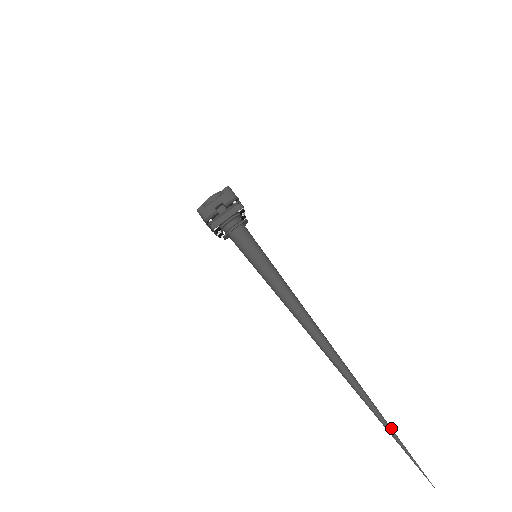
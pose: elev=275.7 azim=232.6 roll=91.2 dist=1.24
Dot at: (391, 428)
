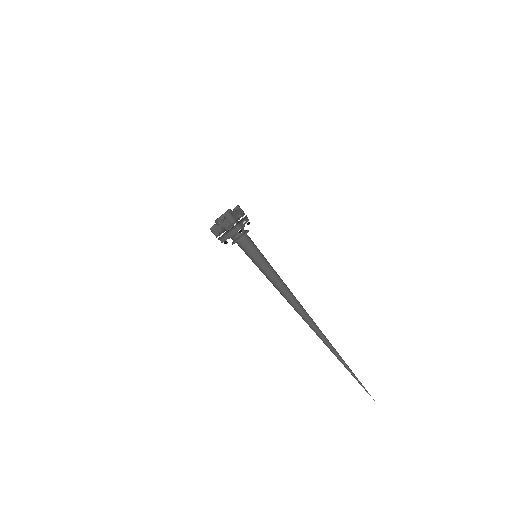
Dot at: (348, 367)
